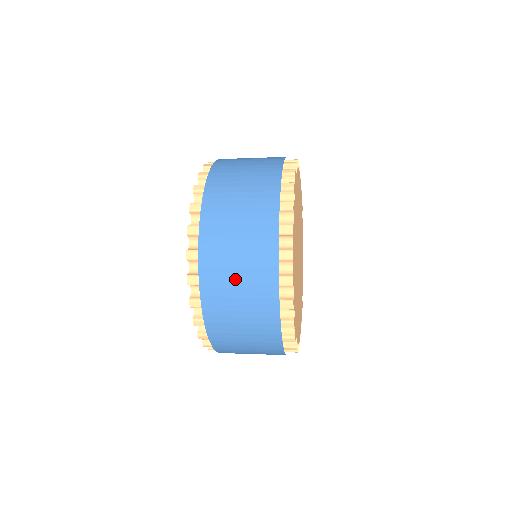
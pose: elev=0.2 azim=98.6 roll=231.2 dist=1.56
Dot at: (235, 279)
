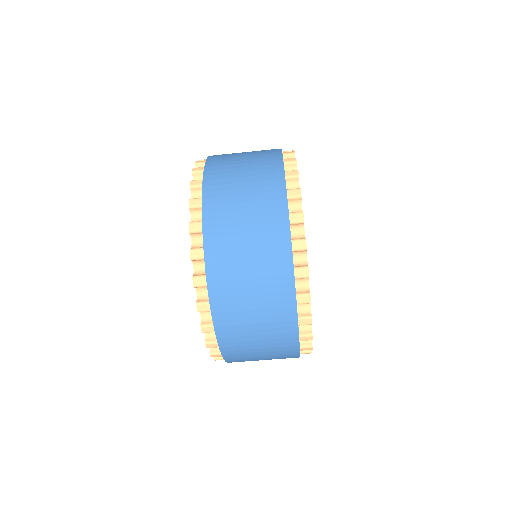
Dot at: (242, 154)
